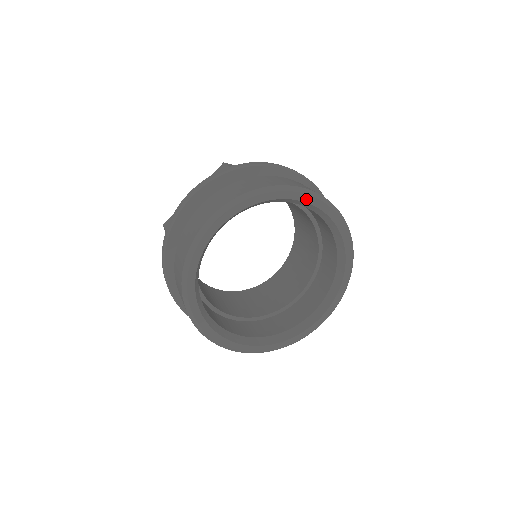
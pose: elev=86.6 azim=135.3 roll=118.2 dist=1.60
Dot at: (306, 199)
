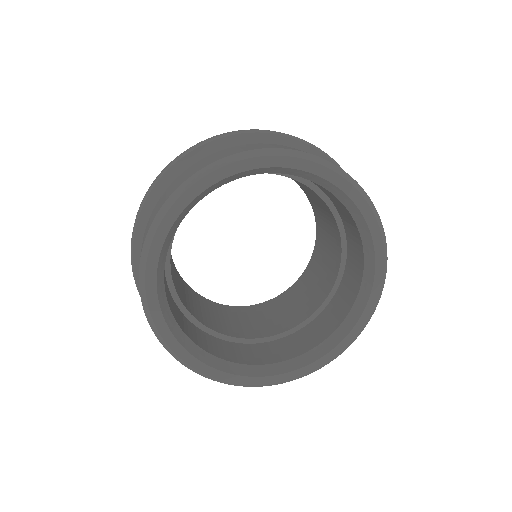
Dot at: (318, 171)
